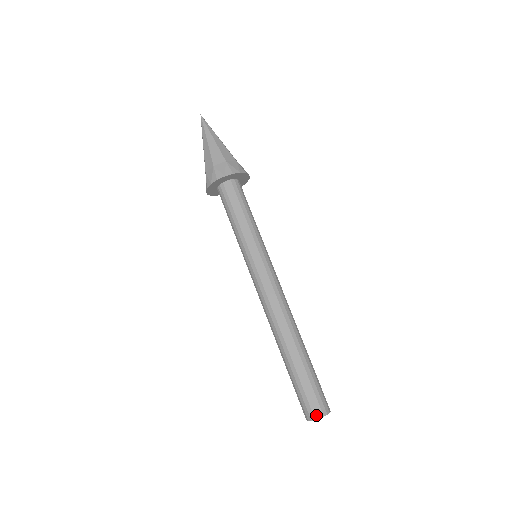
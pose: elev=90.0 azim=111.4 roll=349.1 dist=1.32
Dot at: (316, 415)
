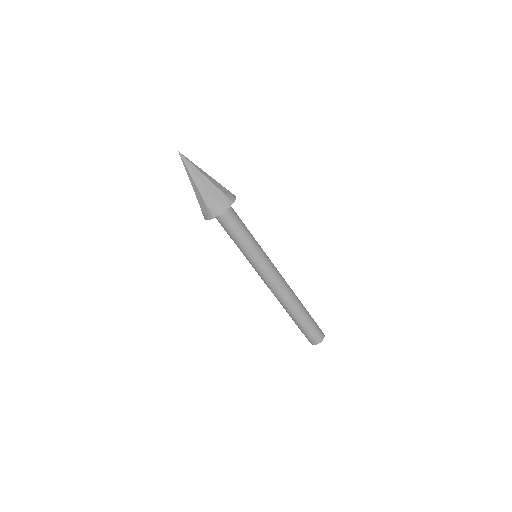
Dot at: (321, 340)
